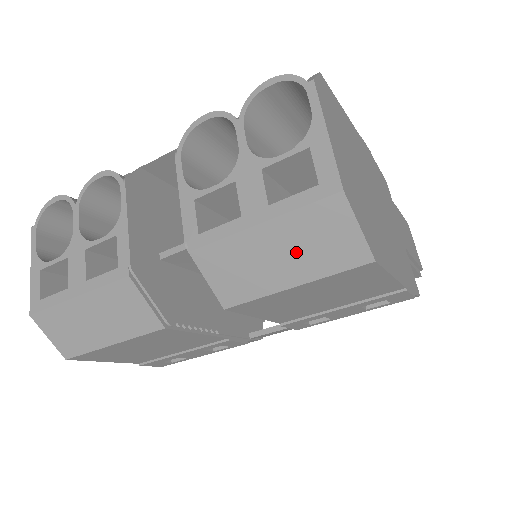
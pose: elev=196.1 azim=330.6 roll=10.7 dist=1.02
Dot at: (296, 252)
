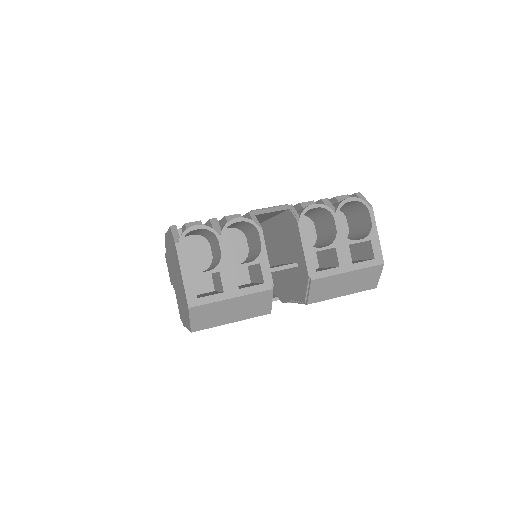
Dot at: (353, 283)
